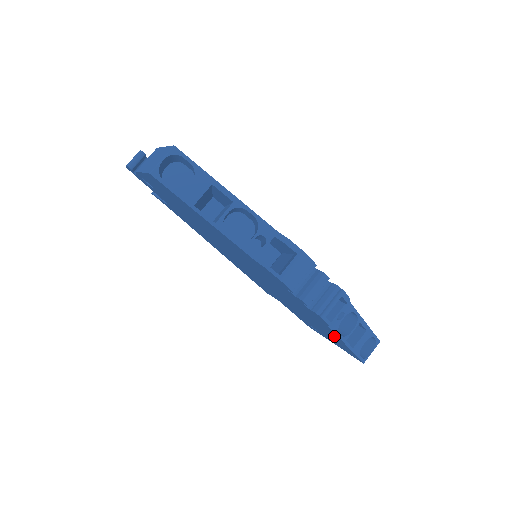
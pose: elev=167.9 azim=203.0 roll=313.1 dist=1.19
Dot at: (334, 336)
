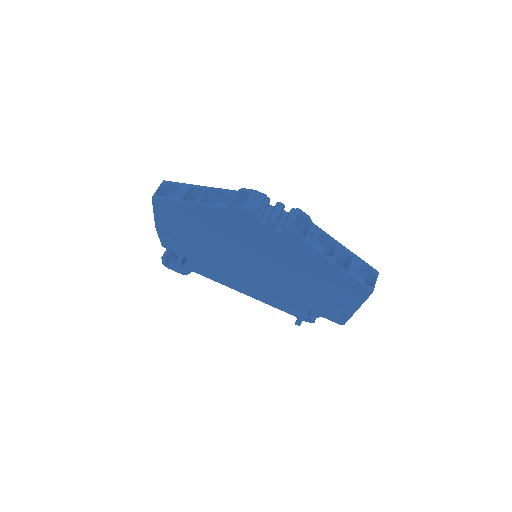
Dot at: (327, 268)
